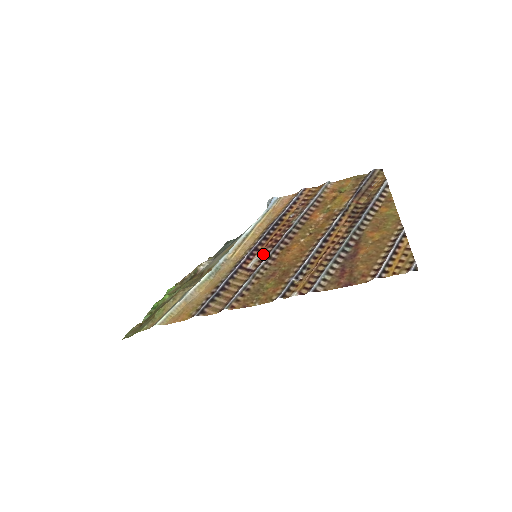
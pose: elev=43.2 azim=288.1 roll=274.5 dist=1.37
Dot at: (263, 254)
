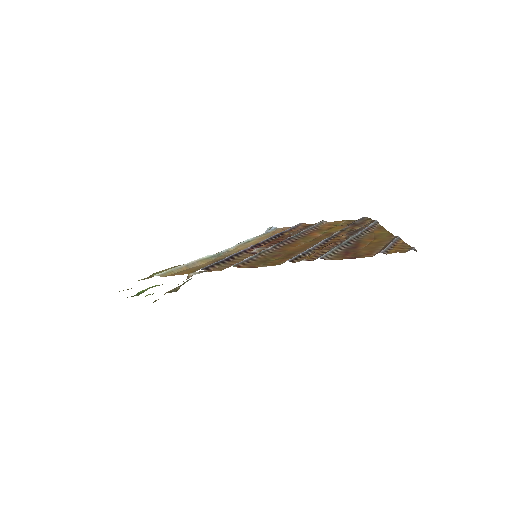
Dot at: (267, 246)
